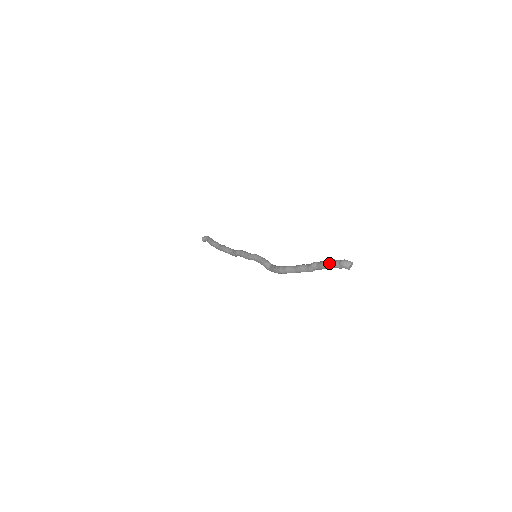
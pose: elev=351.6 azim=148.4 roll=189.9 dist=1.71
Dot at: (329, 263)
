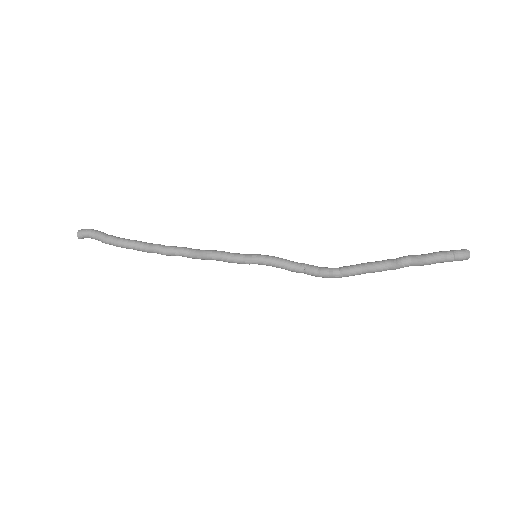
Dot at: (437, 262)
